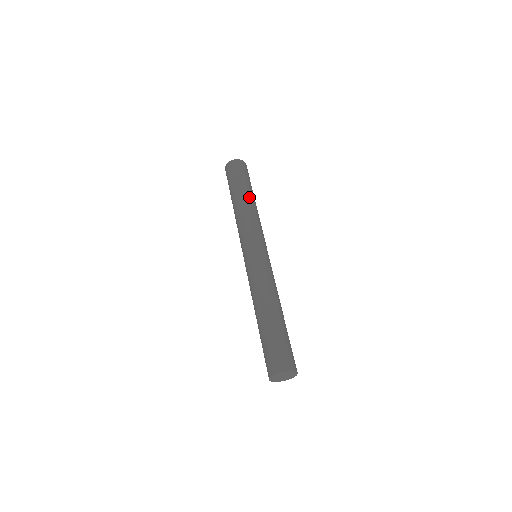
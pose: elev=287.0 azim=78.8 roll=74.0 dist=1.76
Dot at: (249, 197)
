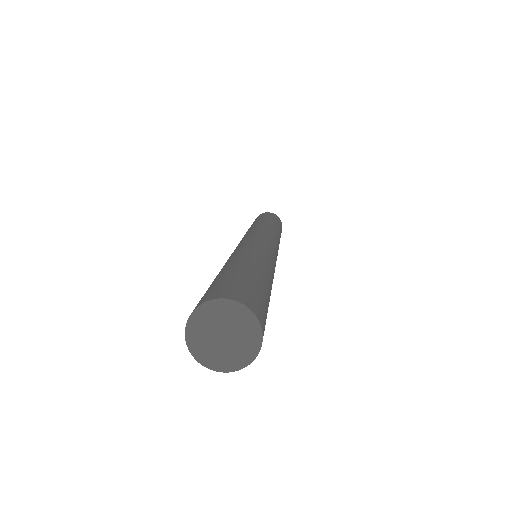
Dot at: (273, 223)
